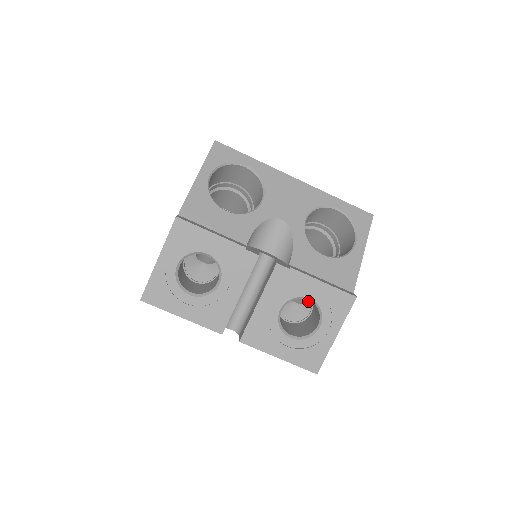
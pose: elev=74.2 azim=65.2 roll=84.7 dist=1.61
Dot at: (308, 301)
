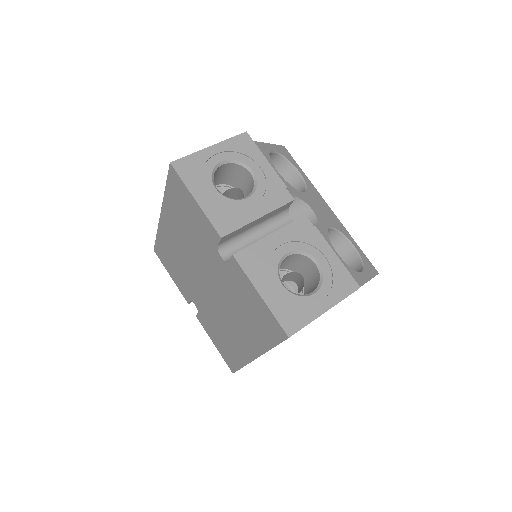
Dot at: occluded
